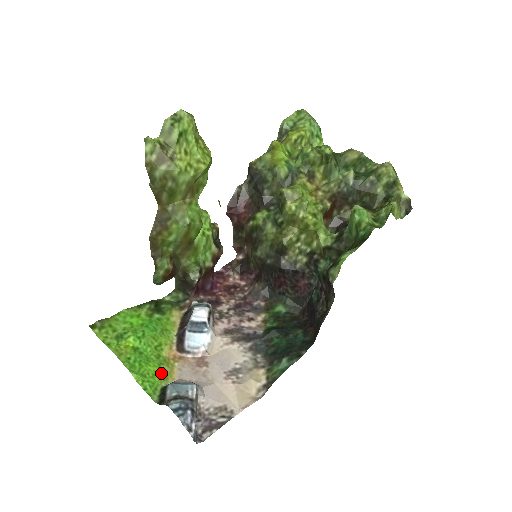
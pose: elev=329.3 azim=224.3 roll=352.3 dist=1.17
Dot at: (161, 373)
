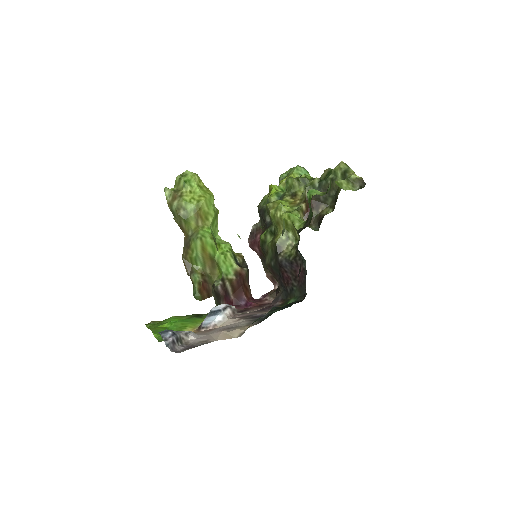
Dot at: occluded
